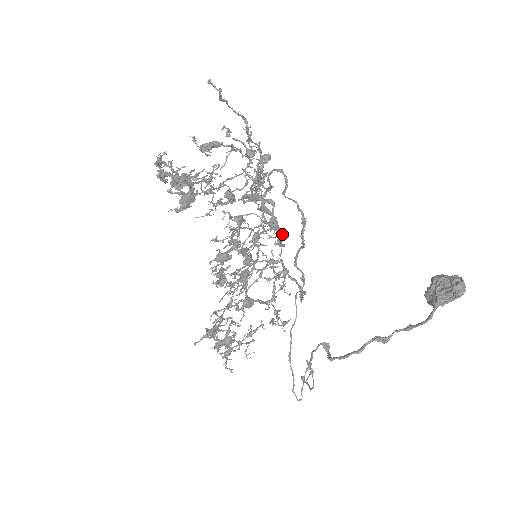
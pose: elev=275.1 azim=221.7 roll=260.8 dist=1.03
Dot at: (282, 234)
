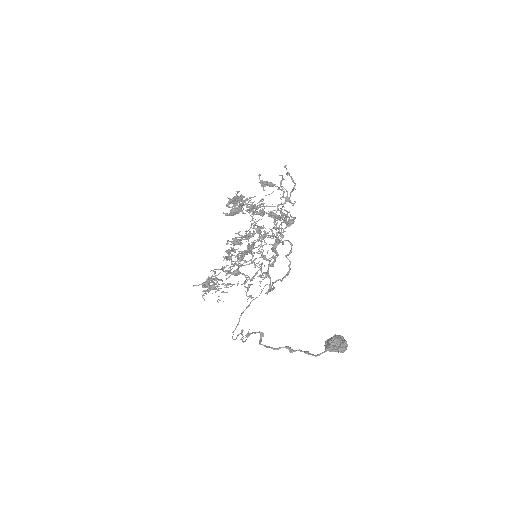
Dot at: (277, 256)
